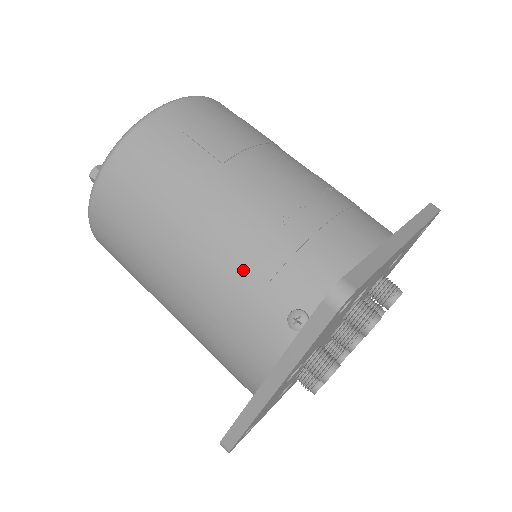
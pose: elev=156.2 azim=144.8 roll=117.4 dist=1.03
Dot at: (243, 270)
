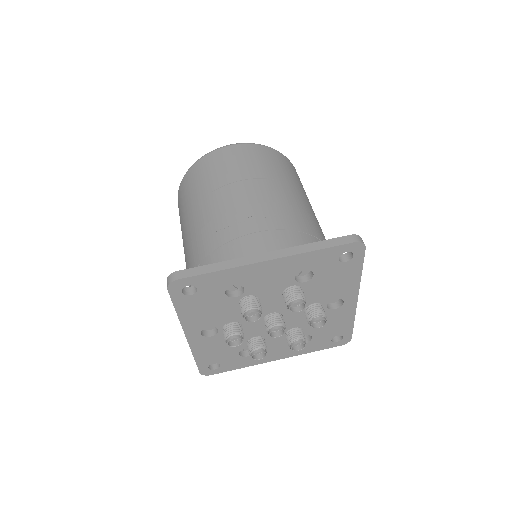
Dot at: (192, 260)
